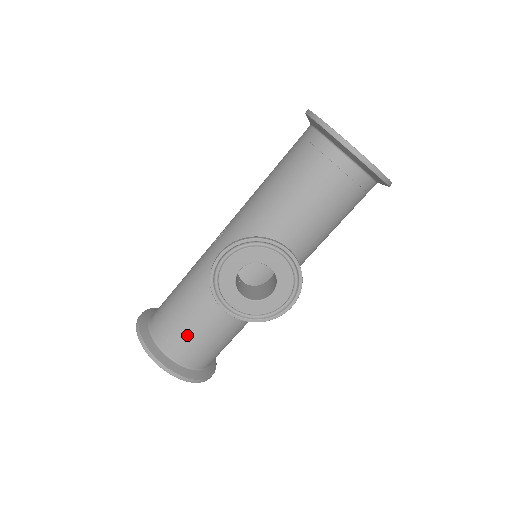
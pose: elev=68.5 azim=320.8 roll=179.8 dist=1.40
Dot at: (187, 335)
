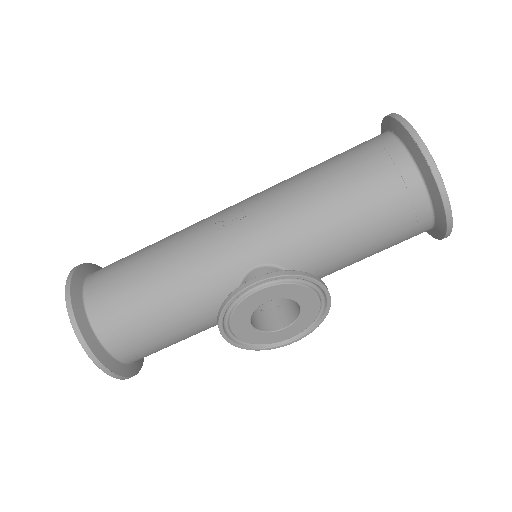
Dot at: (146, 335)
